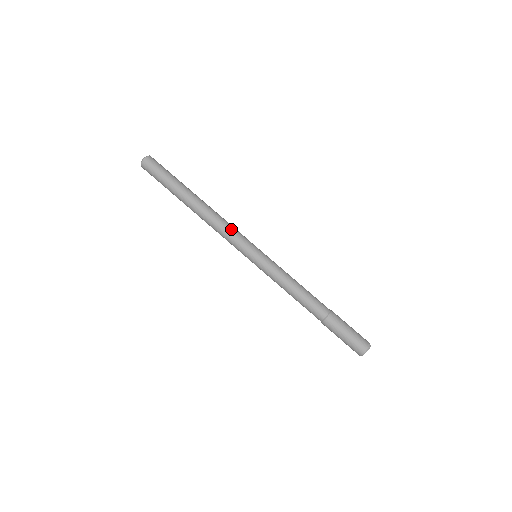
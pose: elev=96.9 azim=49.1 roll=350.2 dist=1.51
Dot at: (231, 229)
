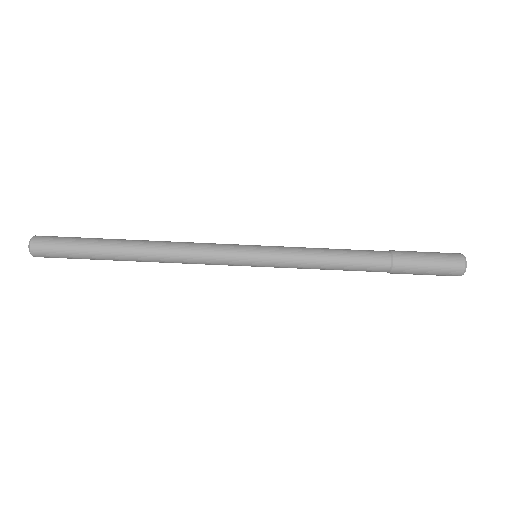
Dot at: (202, 249)
